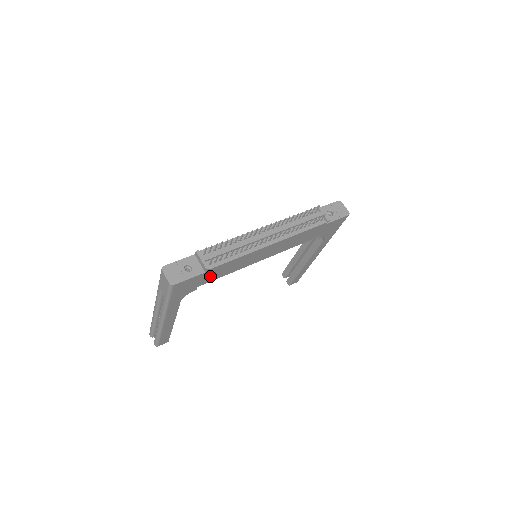
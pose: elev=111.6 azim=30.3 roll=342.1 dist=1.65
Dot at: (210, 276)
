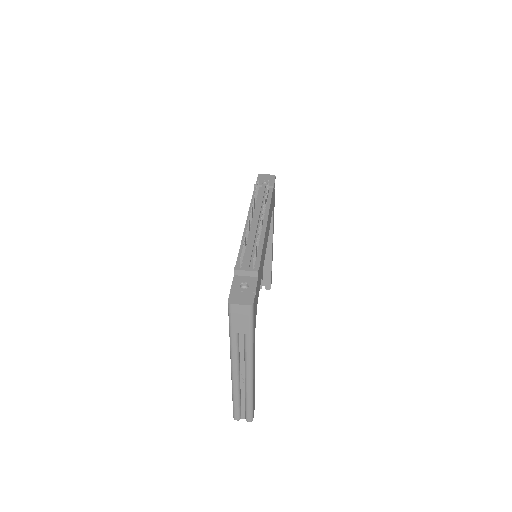
Dot at: occluded
